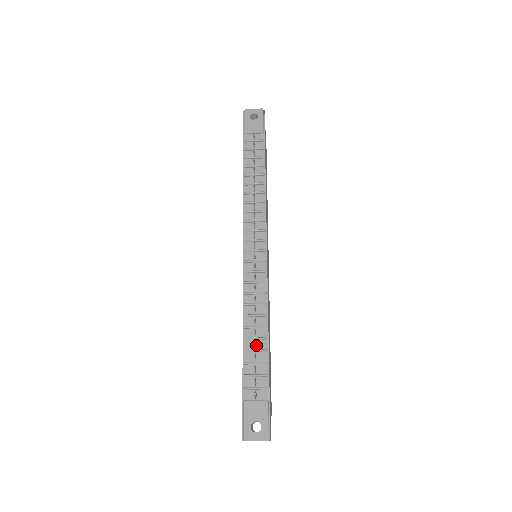
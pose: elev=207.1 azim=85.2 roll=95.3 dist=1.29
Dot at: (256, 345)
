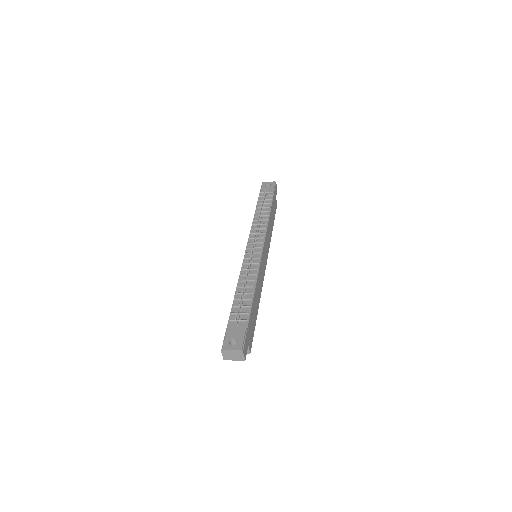
Dot at: (244, 297)
